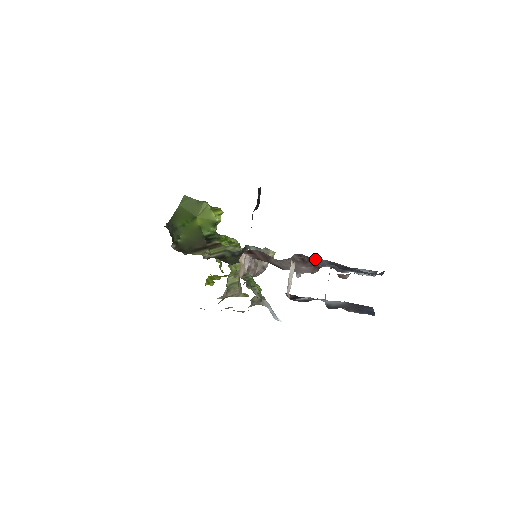
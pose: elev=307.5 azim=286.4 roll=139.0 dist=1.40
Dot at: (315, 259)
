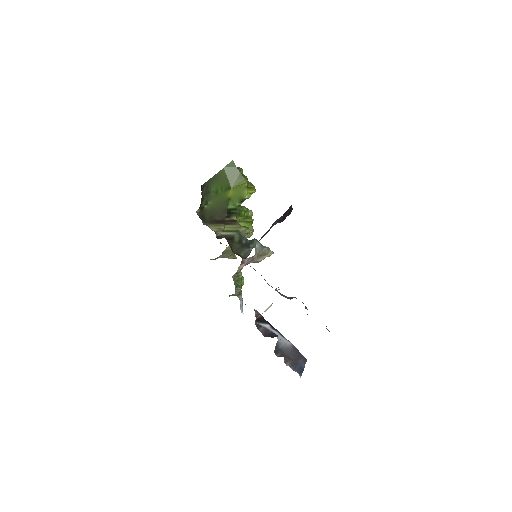
Dot at: occluded
